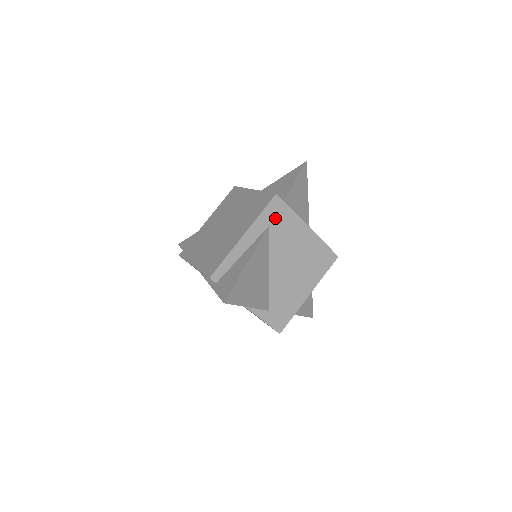
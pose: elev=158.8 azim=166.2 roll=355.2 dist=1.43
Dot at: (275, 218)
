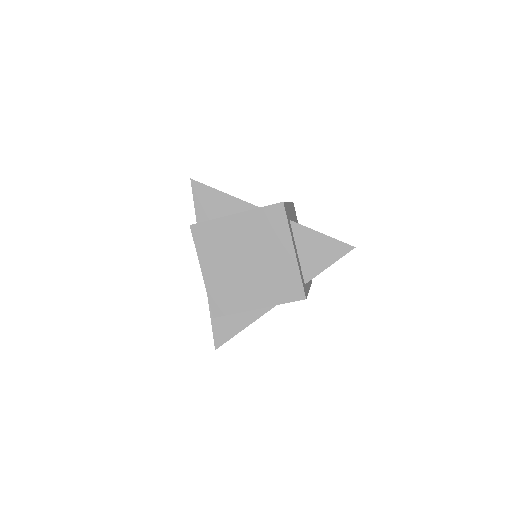
Dot at: occluded
